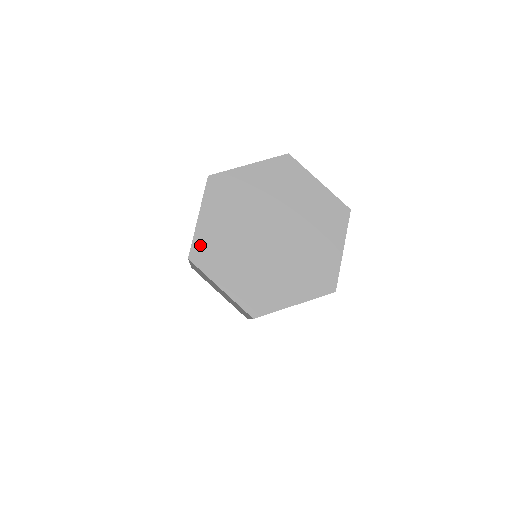
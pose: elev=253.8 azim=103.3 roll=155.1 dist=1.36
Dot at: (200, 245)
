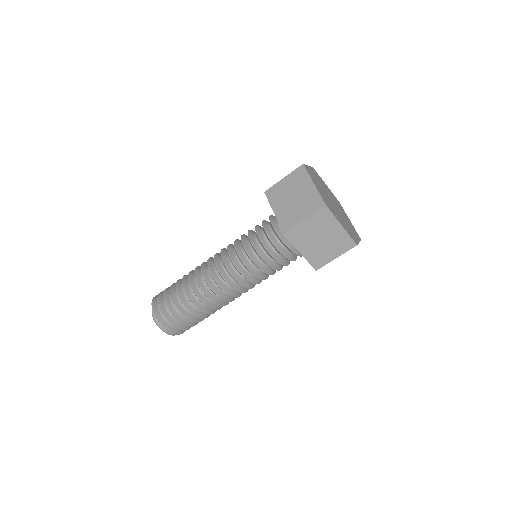
Dot at: (308, 169)
